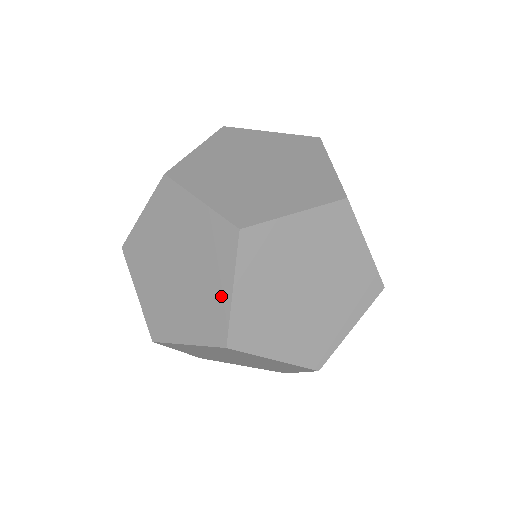
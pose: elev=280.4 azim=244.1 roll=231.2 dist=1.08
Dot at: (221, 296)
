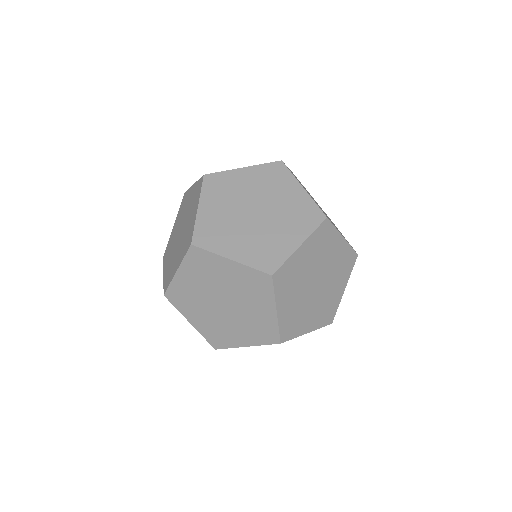
Dot at: (193, 218)
